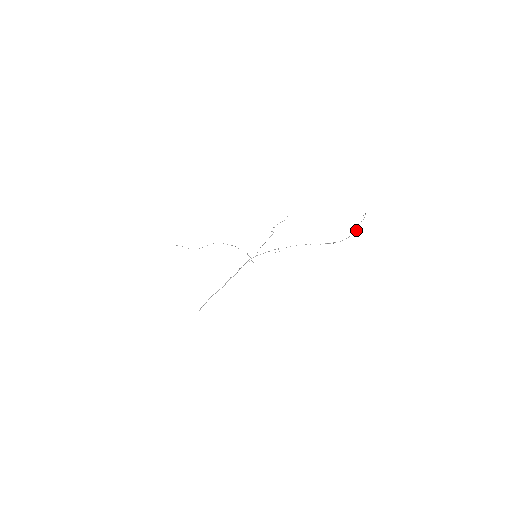
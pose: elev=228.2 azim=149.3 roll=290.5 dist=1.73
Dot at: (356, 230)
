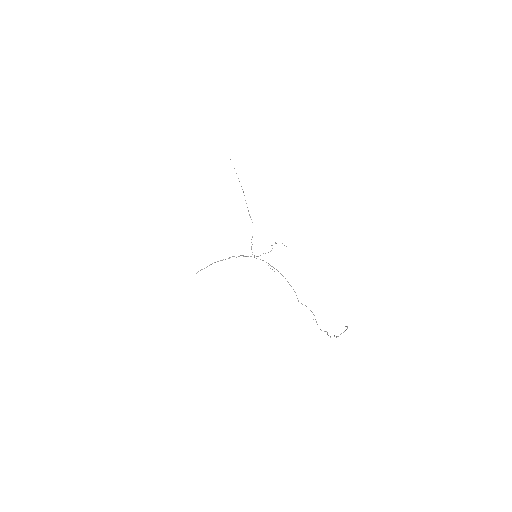
Dot at: occluded
